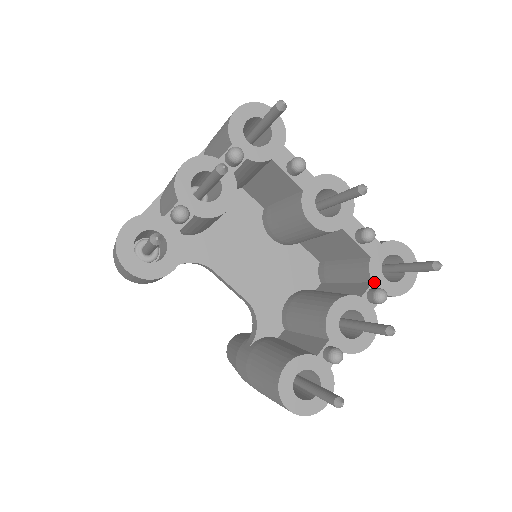
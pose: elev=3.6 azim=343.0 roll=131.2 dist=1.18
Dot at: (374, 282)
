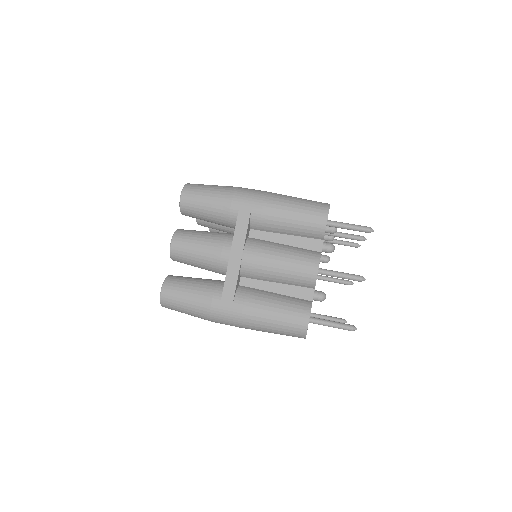
Dot at: occluded
